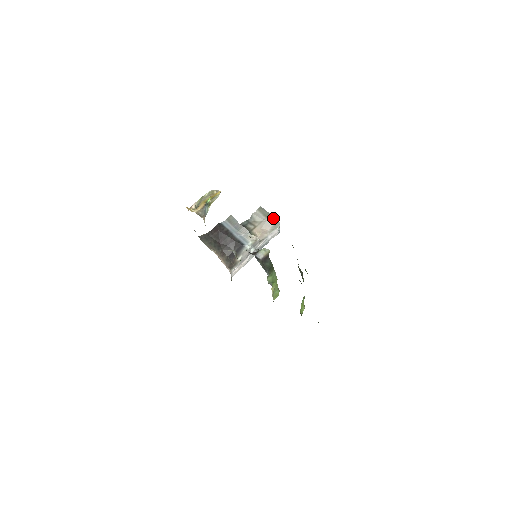
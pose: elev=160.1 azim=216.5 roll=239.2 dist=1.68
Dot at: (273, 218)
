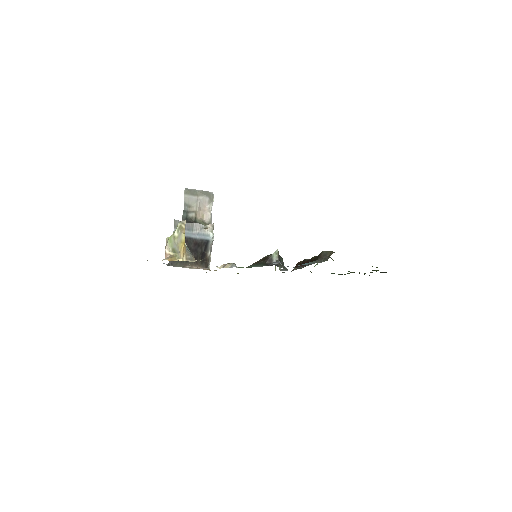
Dot at: (204, 192)
